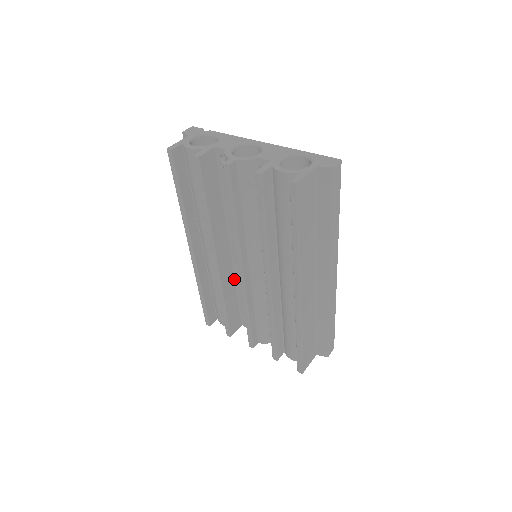
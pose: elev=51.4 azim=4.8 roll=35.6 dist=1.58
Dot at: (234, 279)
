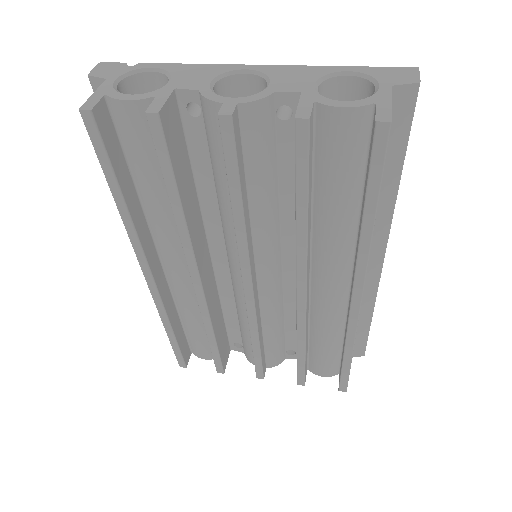
Dot at: (218, 296)
